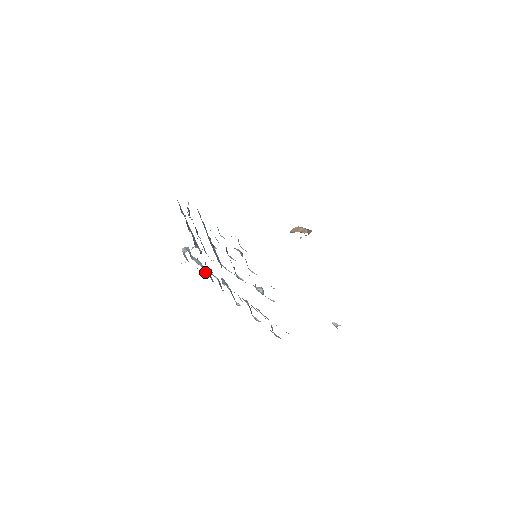
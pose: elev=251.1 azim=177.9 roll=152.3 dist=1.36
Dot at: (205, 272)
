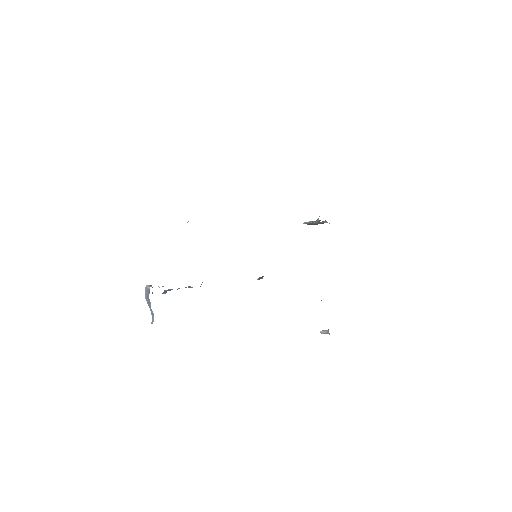
Dot at: occluded
